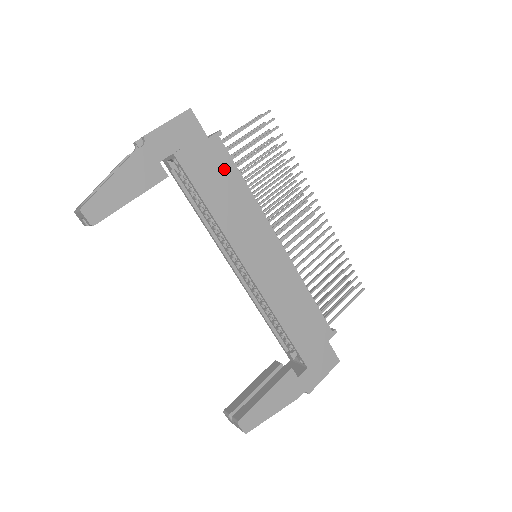
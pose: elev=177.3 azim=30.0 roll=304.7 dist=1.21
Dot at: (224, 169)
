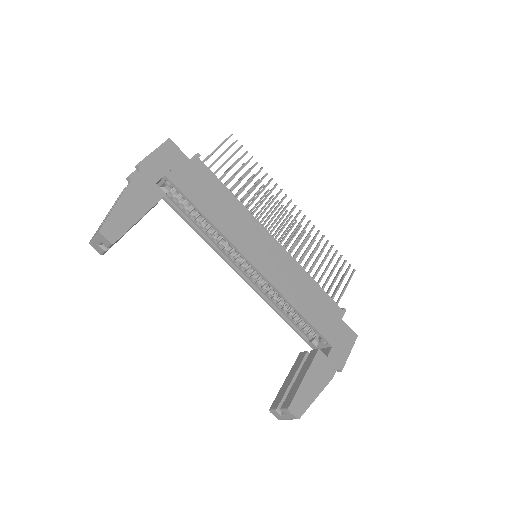
Dot at: (210, 183)
